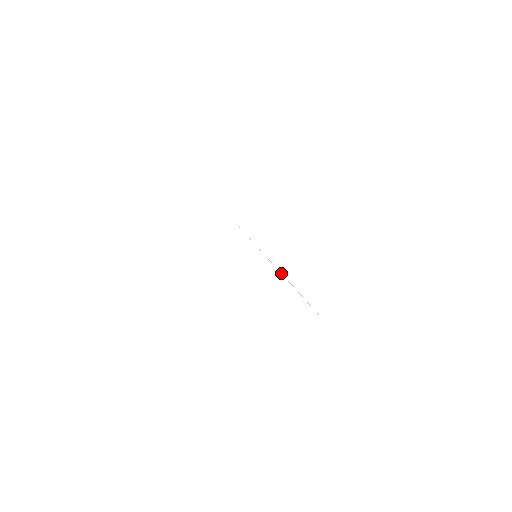
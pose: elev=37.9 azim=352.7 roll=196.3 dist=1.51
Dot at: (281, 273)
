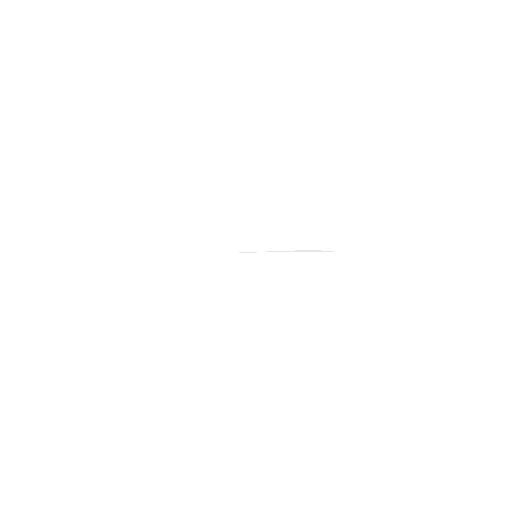
Dot at: (285, 251)
